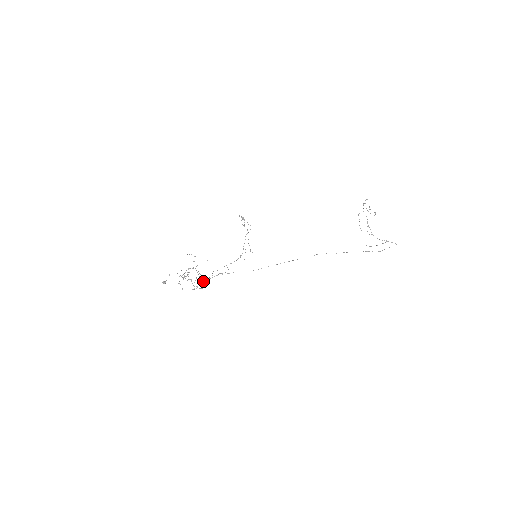
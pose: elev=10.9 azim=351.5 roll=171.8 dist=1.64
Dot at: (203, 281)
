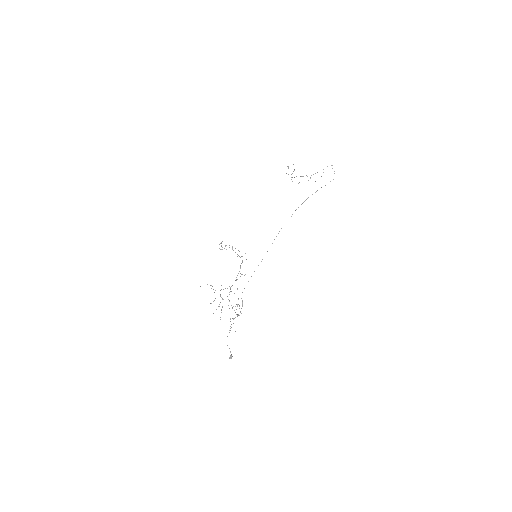
Dot at: occluded
